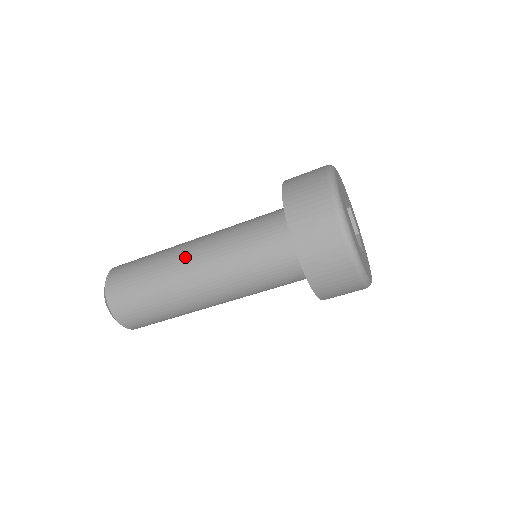
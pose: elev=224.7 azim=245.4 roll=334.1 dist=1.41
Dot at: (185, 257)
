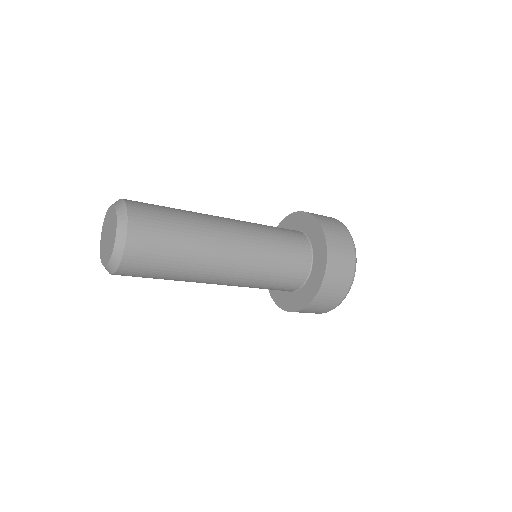
Dot at: (225, 243)
